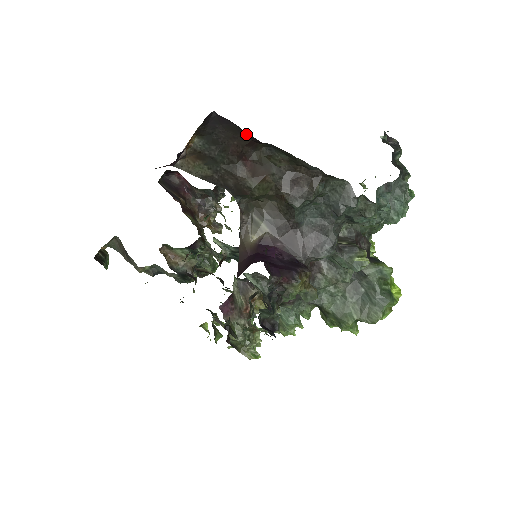
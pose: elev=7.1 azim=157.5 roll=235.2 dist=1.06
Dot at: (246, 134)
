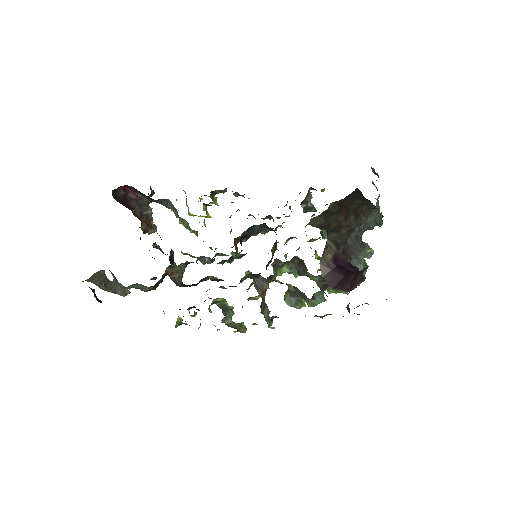
Dot at: (361, 196)
